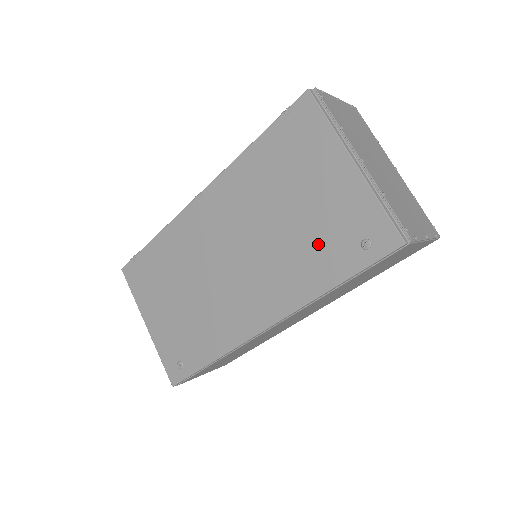
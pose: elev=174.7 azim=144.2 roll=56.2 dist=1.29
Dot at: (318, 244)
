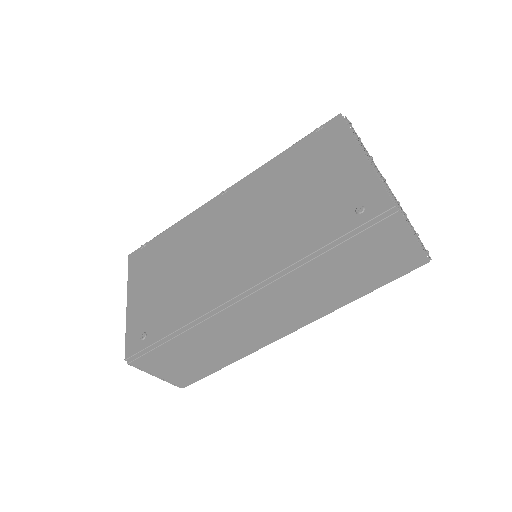
Dot at: (317, 215)
